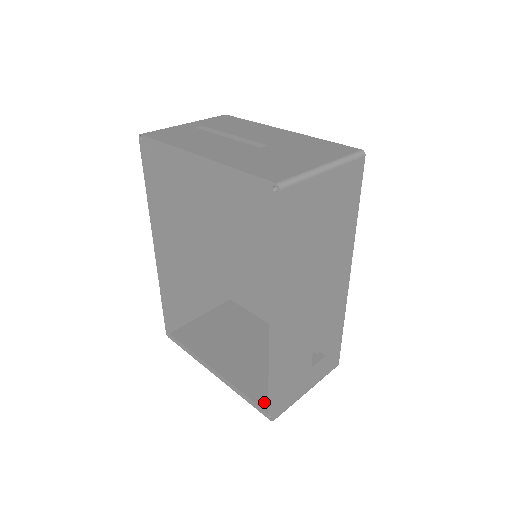
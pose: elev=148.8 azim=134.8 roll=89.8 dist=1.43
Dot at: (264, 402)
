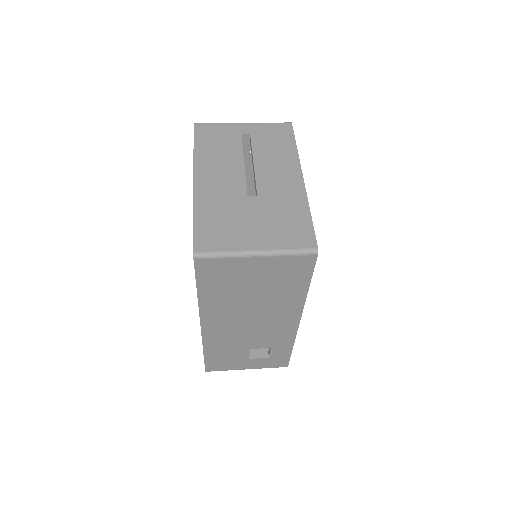
Dot at: occluded
